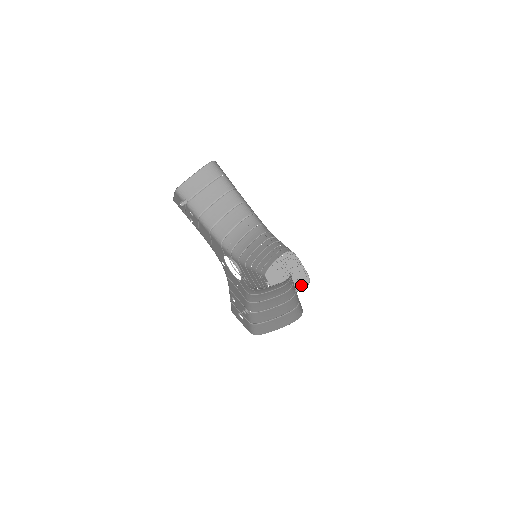
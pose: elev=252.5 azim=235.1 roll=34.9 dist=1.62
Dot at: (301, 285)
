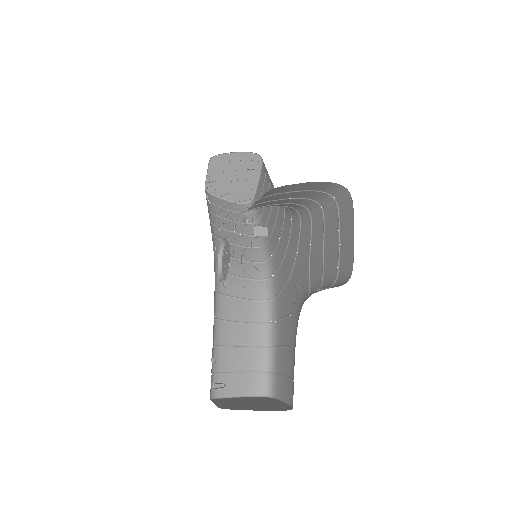
Dot at: (239, 198)
